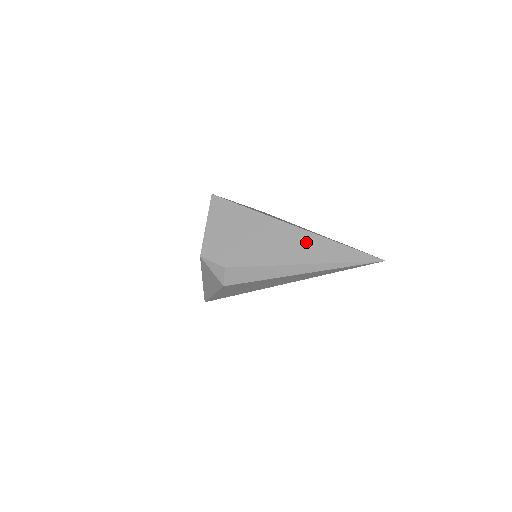
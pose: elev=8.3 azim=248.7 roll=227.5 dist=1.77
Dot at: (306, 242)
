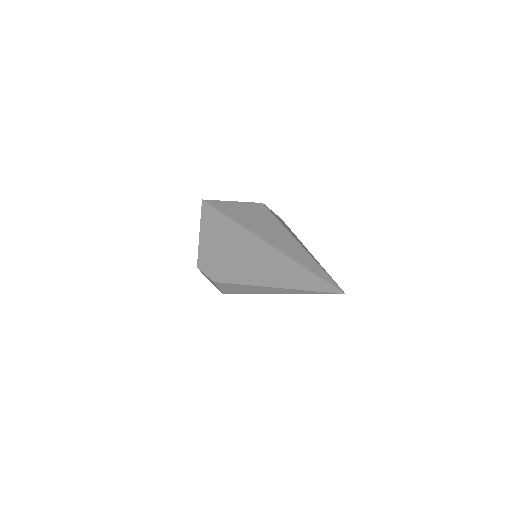
Dot at: (275, 262)
